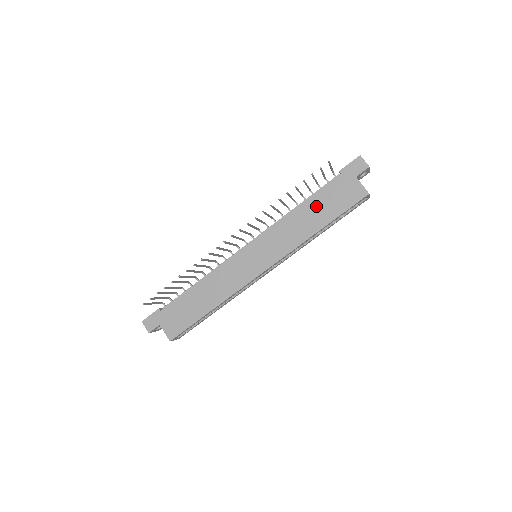
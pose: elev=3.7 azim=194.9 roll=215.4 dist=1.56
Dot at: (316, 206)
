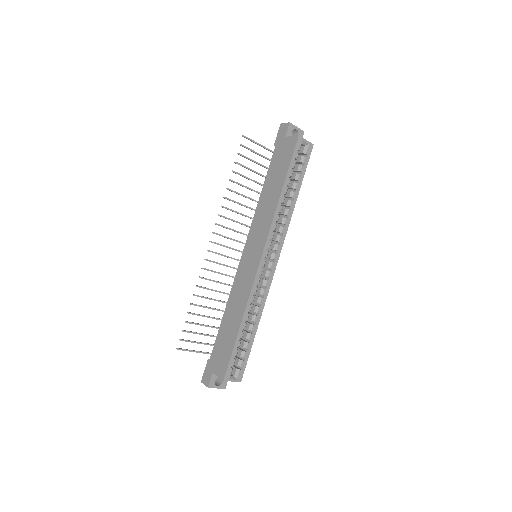
Dot at: (271, 180)
